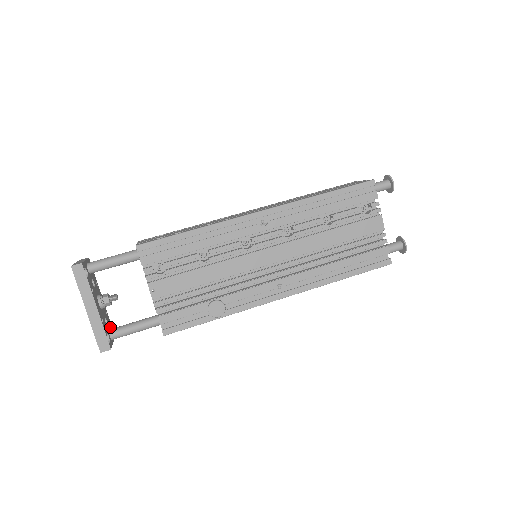
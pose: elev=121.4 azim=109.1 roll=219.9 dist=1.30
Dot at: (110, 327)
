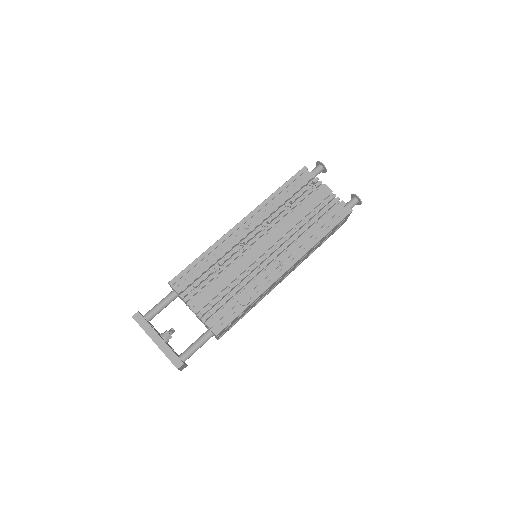
Dot at: occluded
